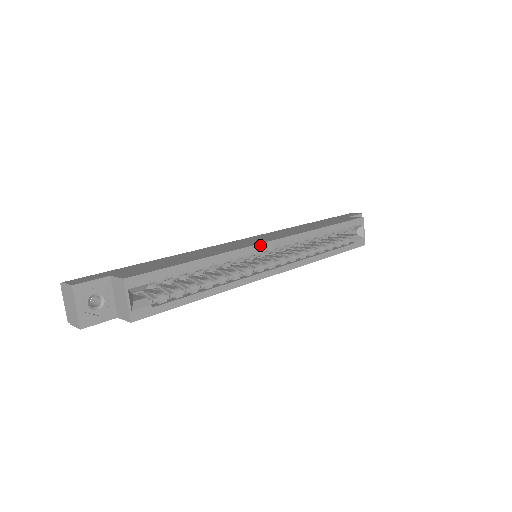
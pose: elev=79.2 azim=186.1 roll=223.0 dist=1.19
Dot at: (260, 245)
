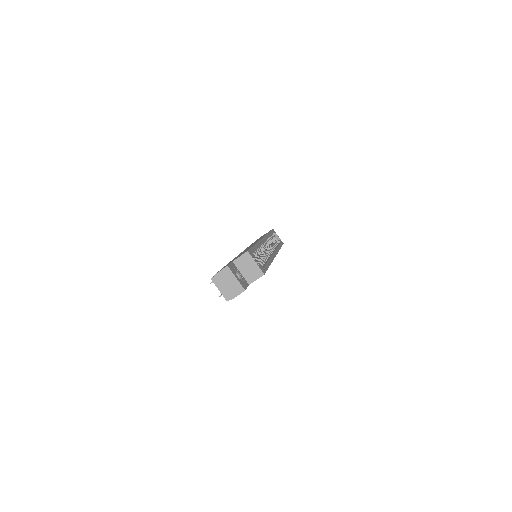
Dot at: (262, 239)
